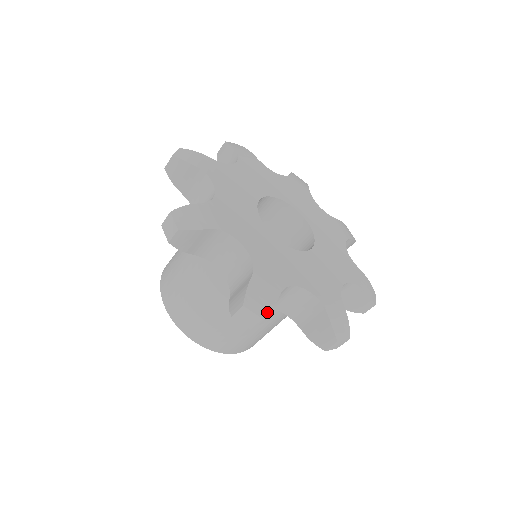
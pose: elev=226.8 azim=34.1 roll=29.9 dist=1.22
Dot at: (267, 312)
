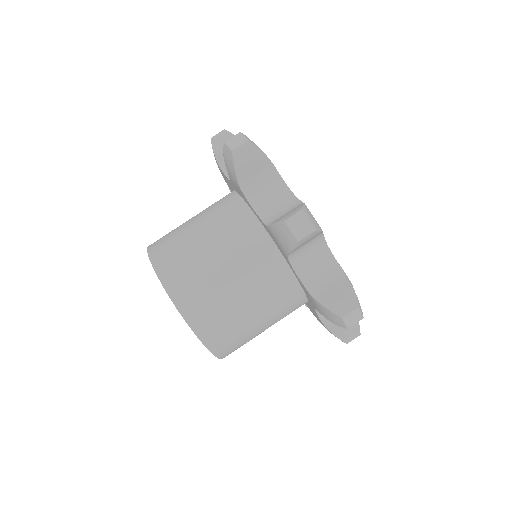
Dot at: (319, 229)
